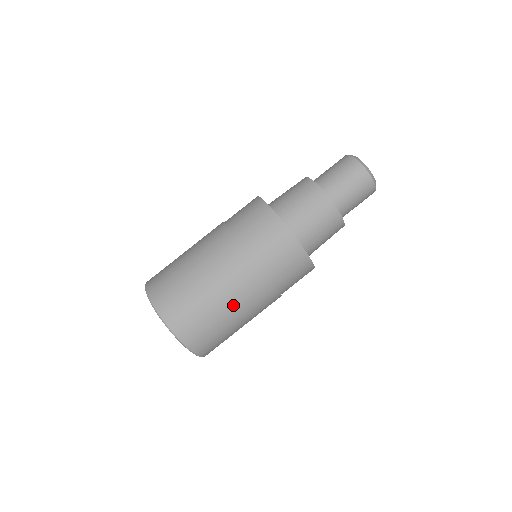
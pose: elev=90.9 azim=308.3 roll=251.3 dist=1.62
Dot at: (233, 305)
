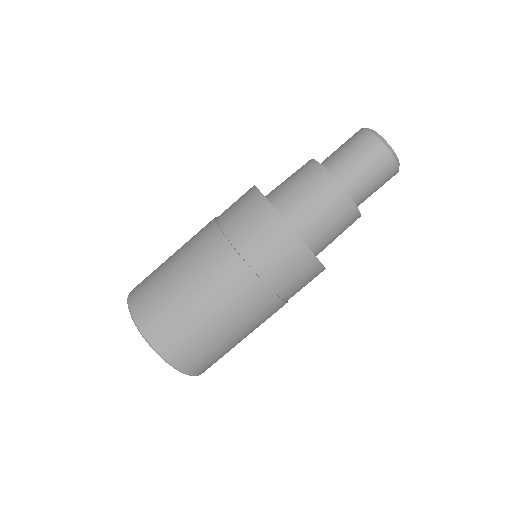
Dot at: occluded
